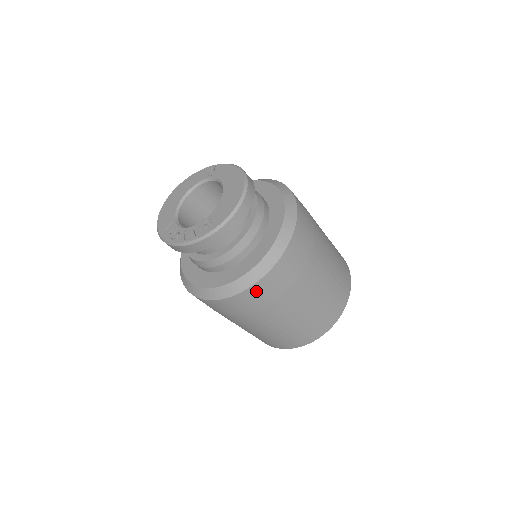
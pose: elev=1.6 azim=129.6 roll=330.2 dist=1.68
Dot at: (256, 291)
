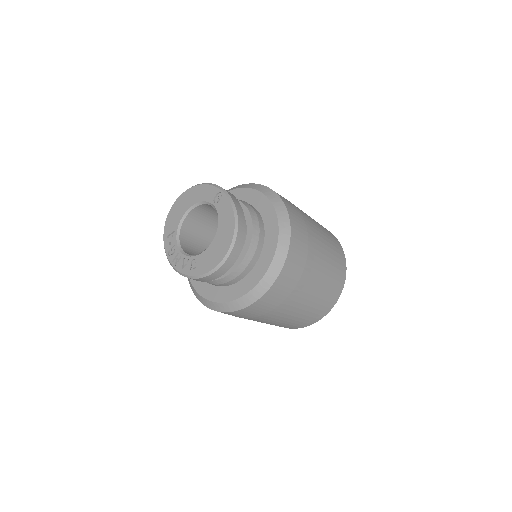
Dot at: (230, 314)
